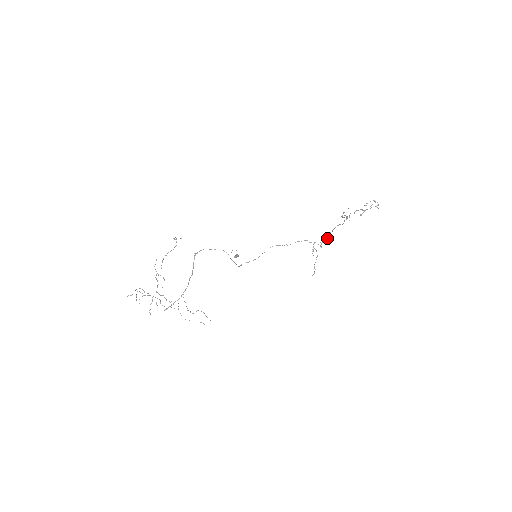
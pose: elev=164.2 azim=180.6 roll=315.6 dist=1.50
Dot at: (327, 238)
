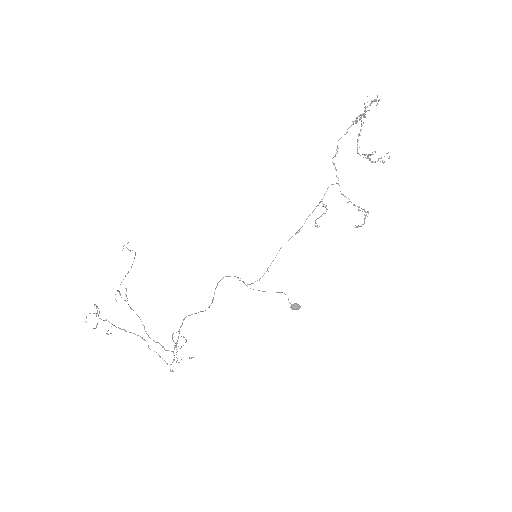
Dot at: (337, 183)
